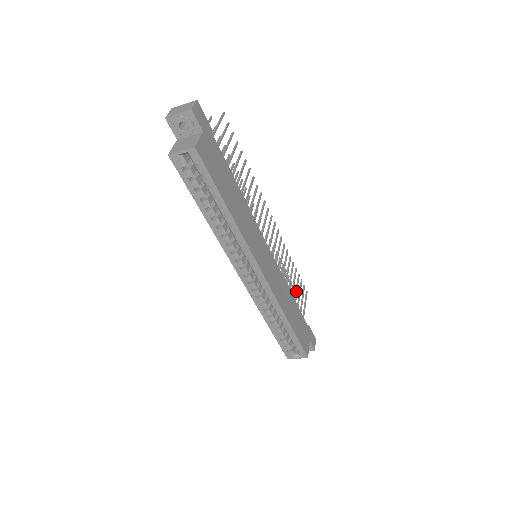
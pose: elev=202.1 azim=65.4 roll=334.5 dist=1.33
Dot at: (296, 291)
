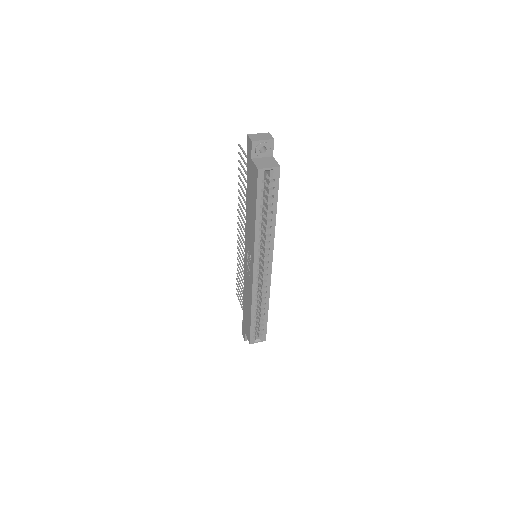
Dot at: occluded
